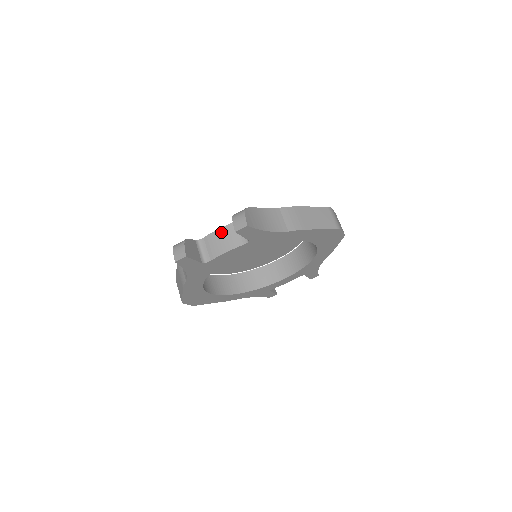
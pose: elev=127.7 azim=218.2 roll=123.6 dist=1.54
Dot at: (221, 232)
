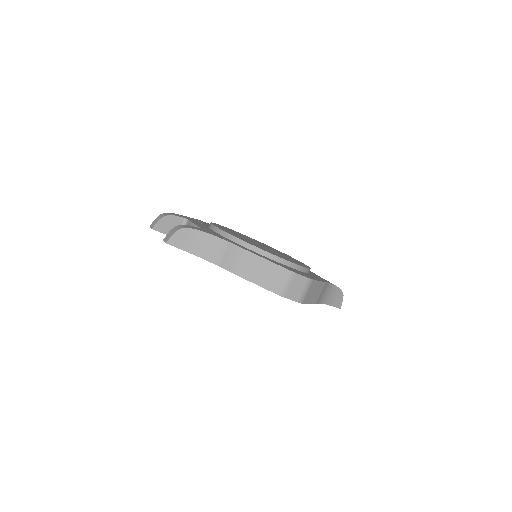
Dot at: occluded
